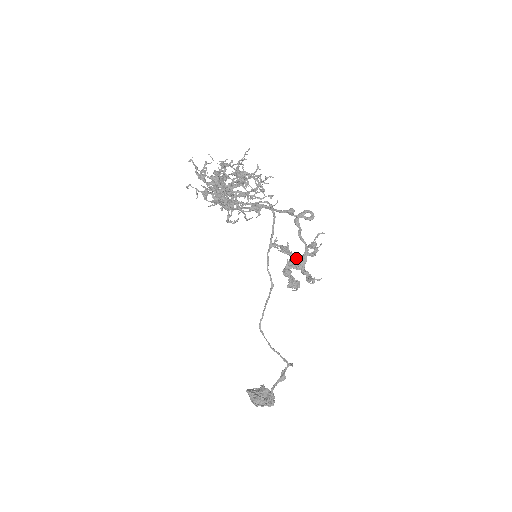
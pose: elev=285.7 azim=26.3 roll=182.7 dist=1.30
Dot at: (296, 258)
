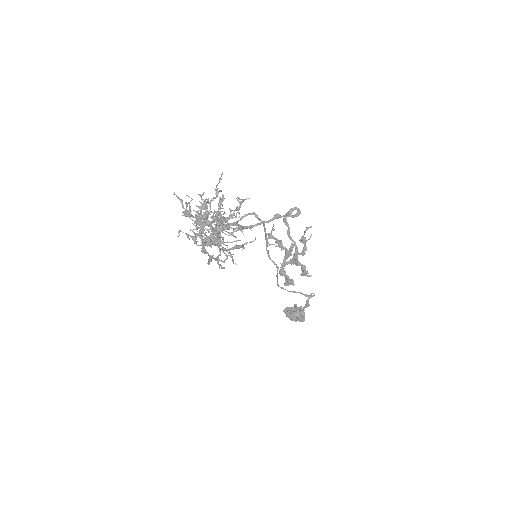
Dot at: (291, 250)
